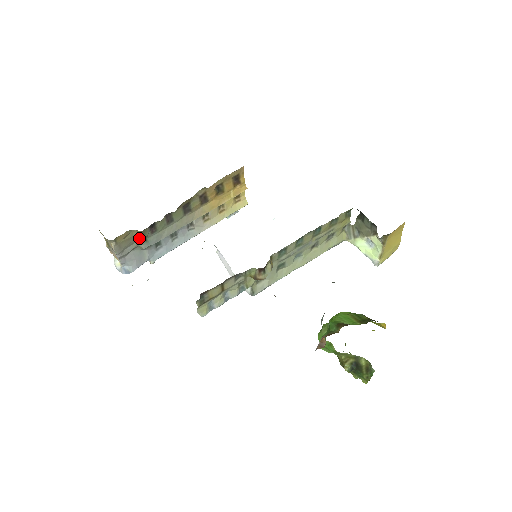
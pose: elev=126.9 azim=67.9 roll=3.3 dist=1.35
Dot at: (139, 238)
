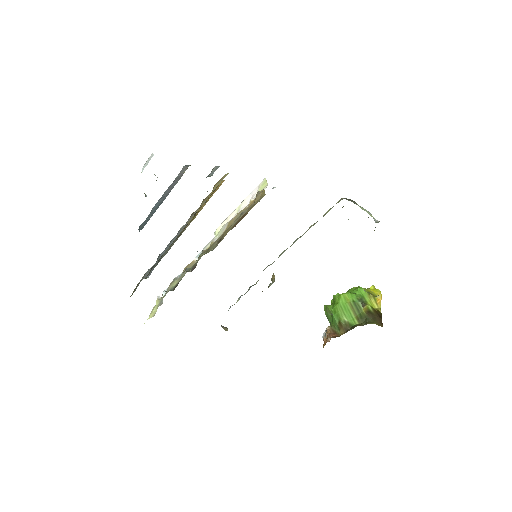
Dot at: occluded
